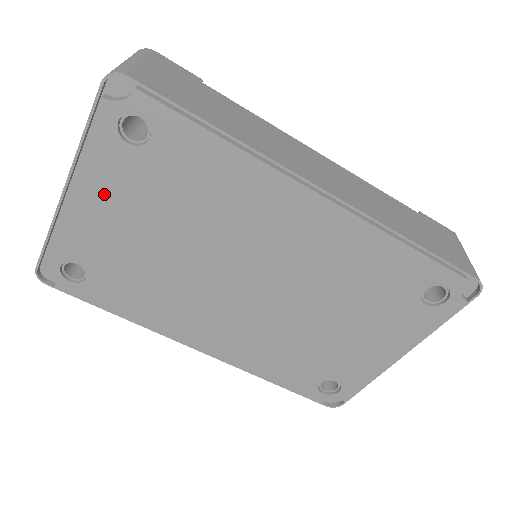
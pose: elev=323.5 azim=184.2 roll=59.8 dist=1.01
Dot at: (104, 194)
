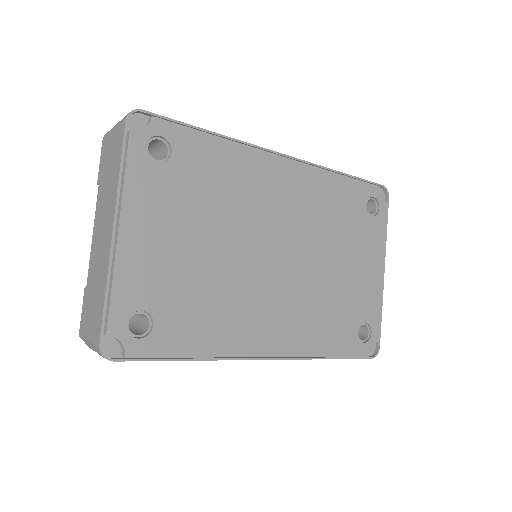
Dot at: (149, 218)
